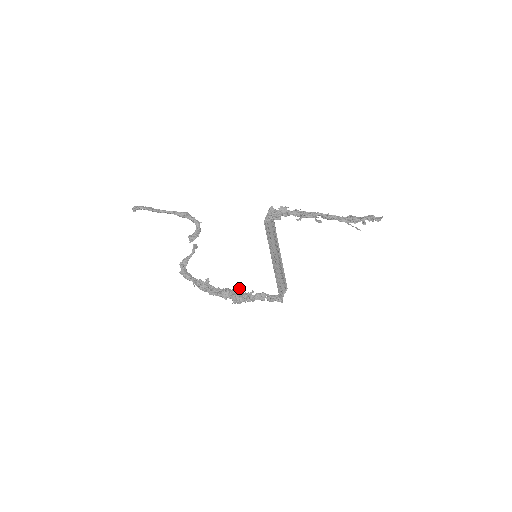
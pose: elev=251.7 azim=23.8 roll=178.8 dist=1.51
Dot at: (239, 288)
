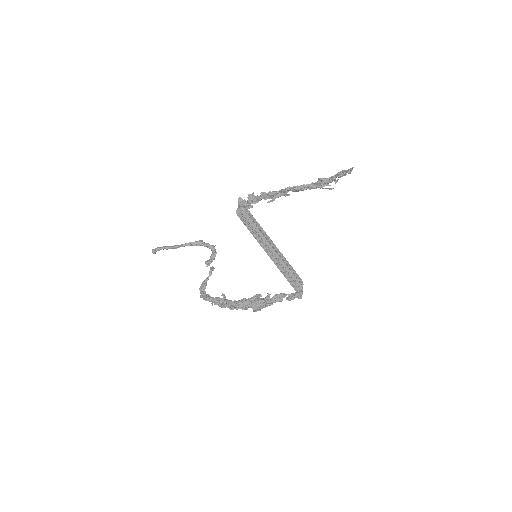
Dot at: (256, 295)
